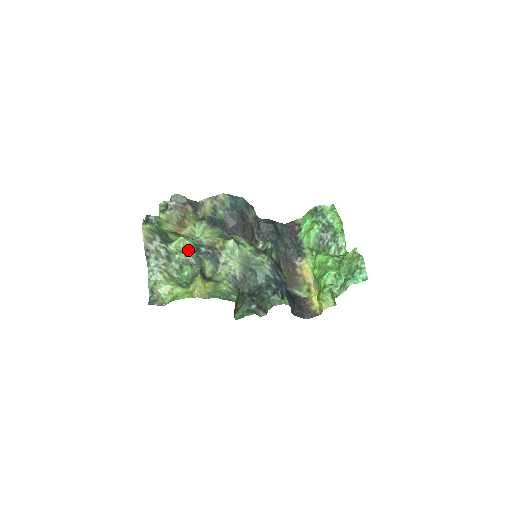
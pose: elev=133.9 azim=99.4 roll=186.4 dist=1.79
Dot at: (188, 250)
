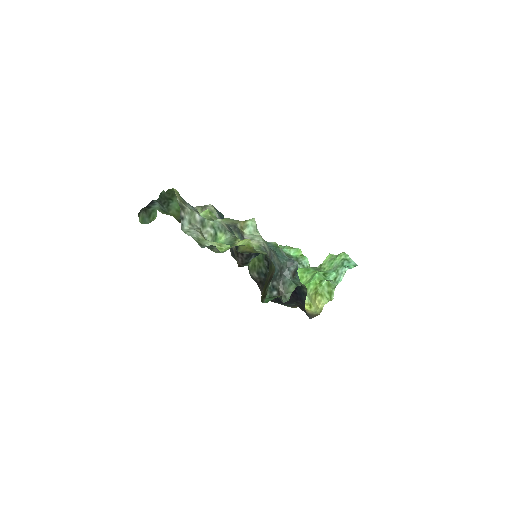
Dot at: occluded
